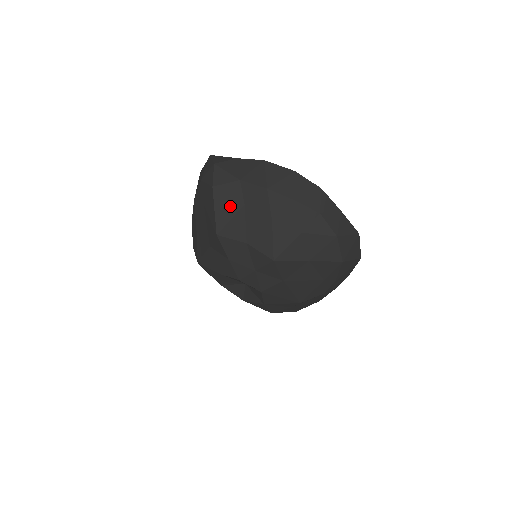
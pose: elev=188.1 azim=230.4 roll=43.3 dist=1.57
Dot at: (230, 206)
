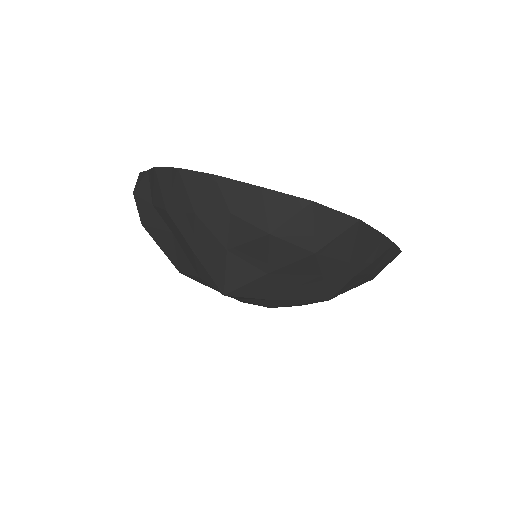
Dot at: (165, 239)
